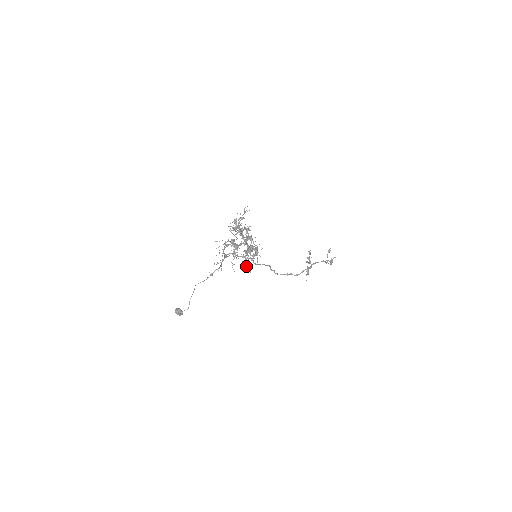
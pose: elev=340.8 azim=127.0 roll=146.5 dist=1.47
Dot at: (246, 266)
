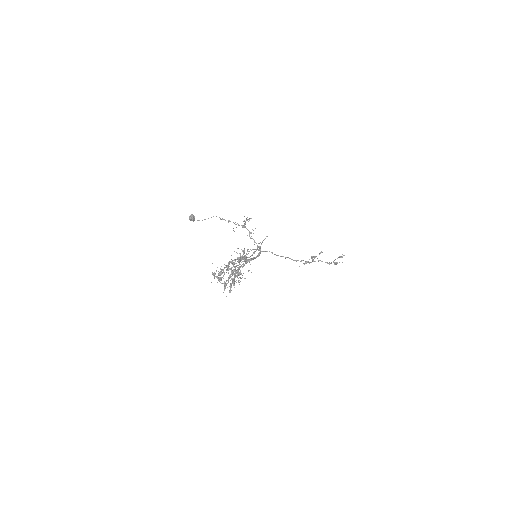
Dot at: (224, 282)
